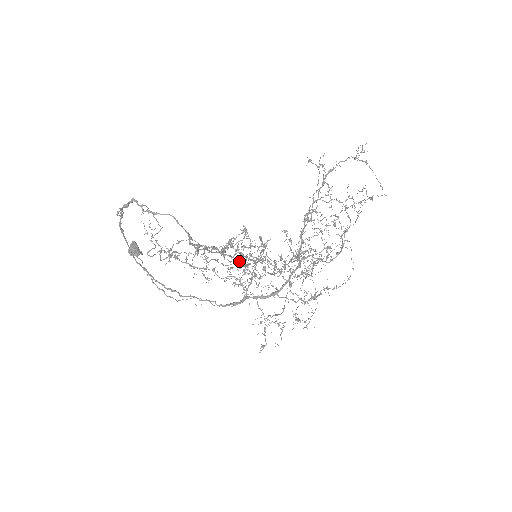
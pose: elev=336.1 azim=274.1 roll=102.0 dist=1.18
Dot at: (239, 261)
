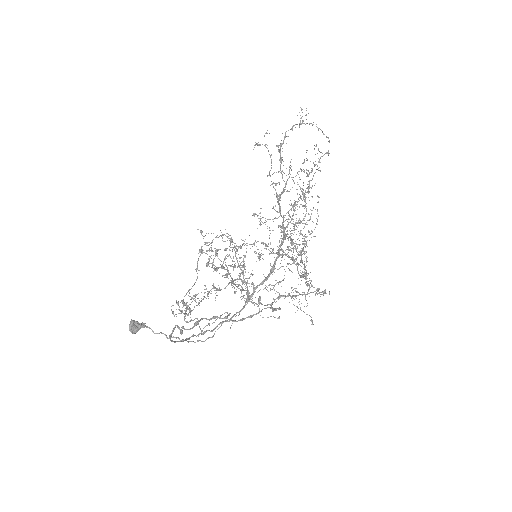
Dot at: occluded
